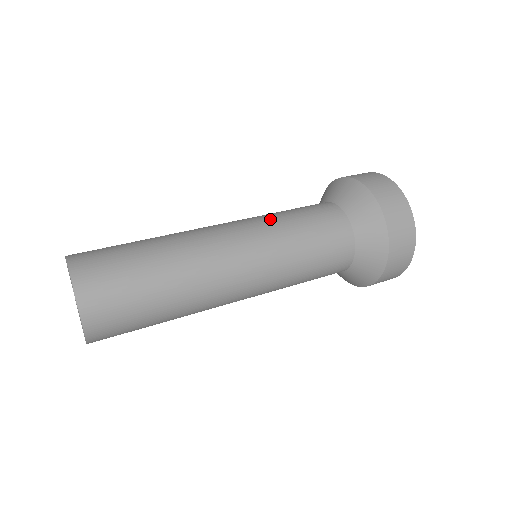
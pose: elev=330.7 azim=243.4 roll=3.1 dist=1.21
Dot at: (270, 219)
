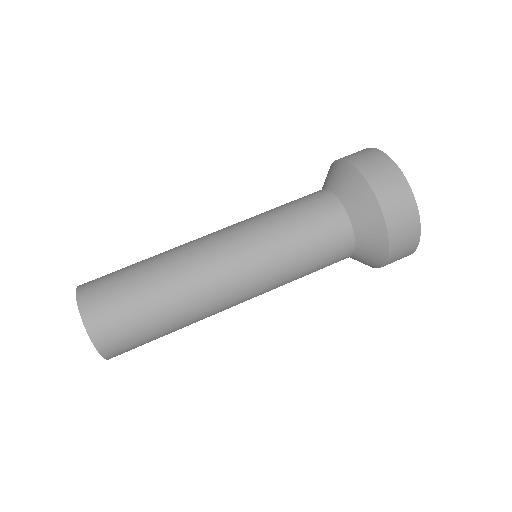
Dot at: (259, 218)
